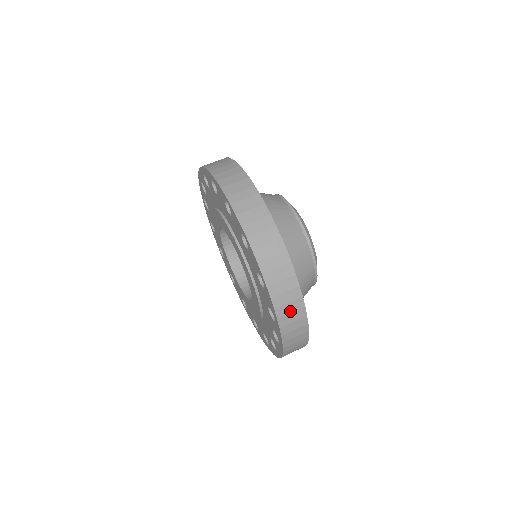
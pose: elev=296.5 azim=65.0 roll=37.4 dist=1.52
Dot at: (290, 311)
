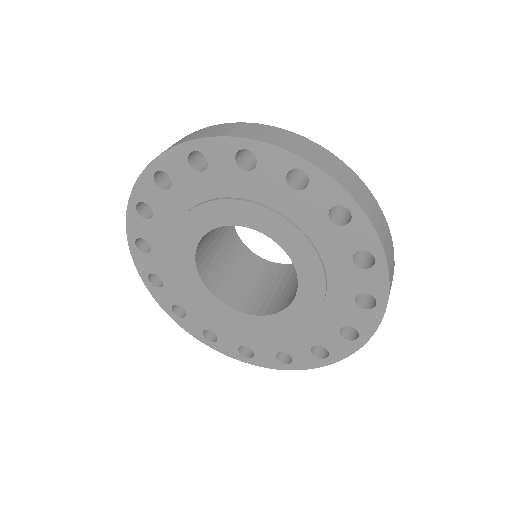
Dot at: occluded
